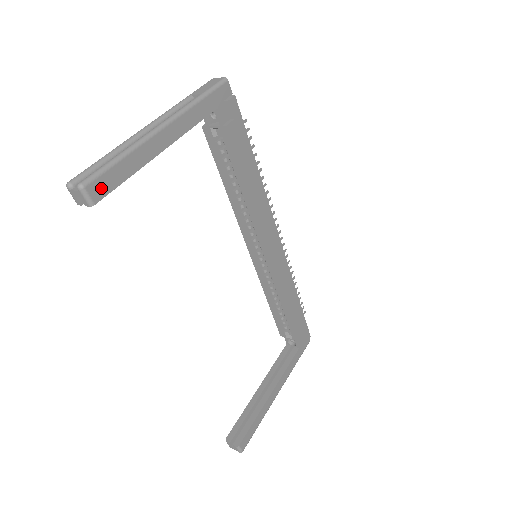
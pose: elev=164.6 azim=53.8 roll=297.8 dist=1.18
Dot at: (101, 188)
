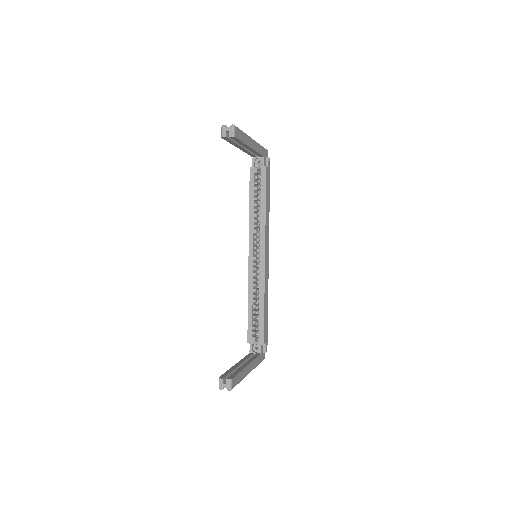
Dot at: (237, 134)
